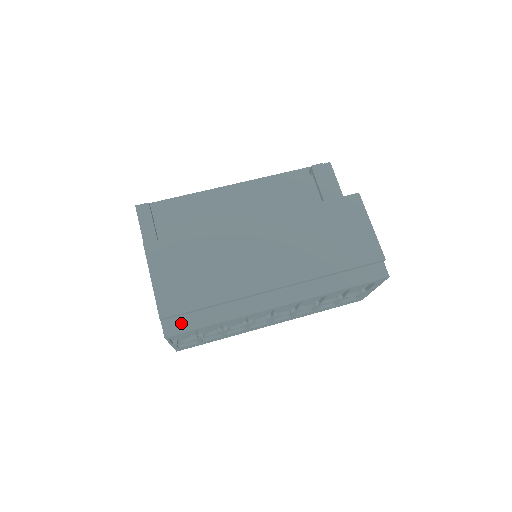
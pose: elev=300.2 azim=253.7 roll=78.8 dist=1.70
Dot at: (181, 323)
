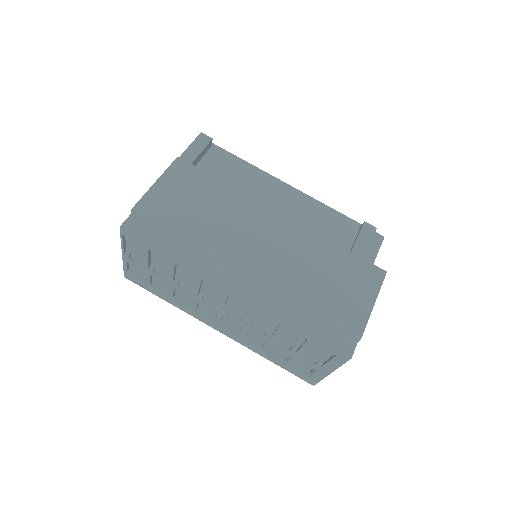
Dot at: (143, 229)
